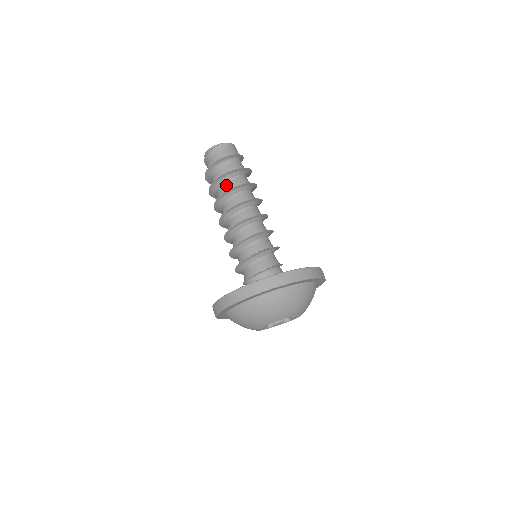
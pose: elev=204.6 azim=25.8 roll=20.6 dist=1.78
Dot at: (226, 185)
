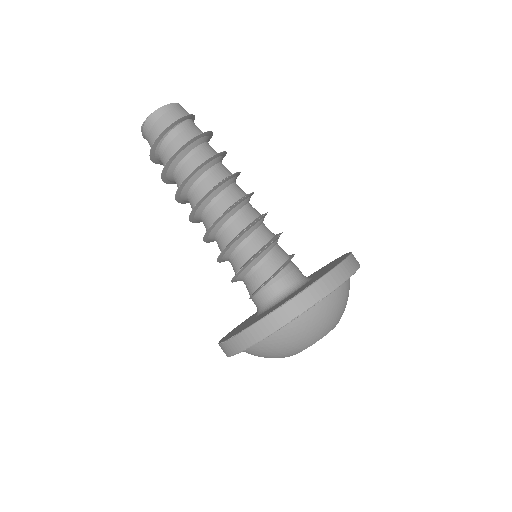
Dot at: (176, 183)
